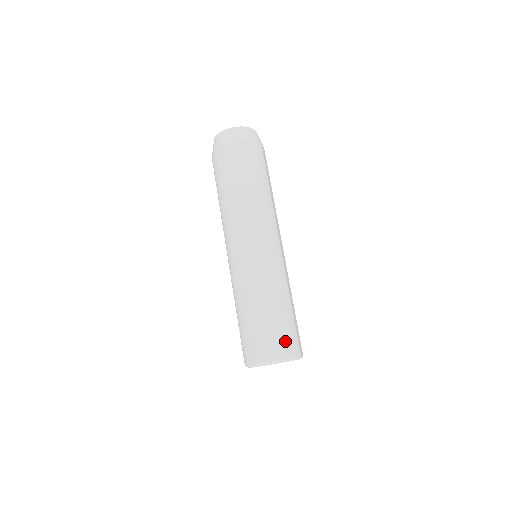
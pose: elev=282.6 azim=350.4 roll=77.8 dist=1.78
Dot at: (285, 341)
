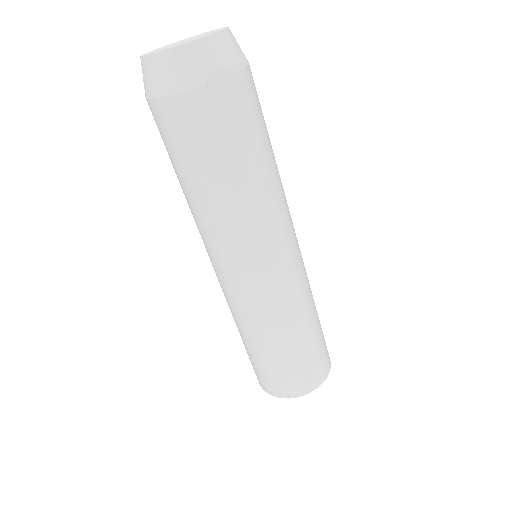
Dot at: (277, 383)
